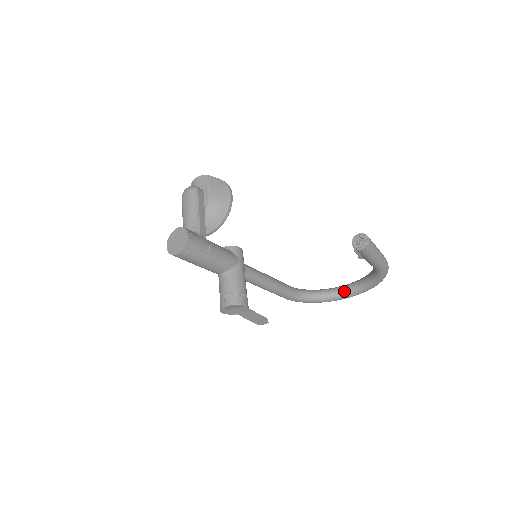
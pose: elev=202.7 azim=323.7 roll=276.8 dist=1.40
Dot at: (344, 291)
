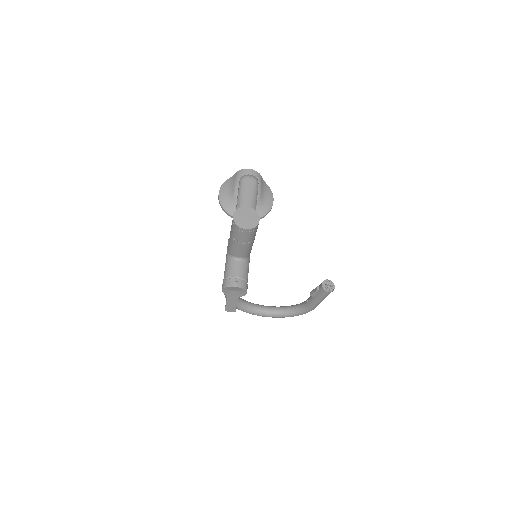
Dot at: (262, 310)
